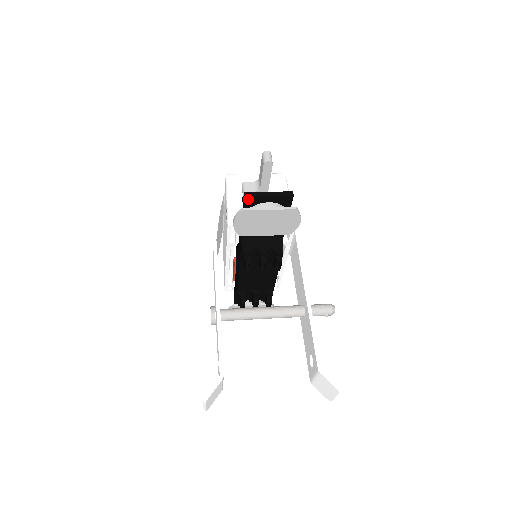
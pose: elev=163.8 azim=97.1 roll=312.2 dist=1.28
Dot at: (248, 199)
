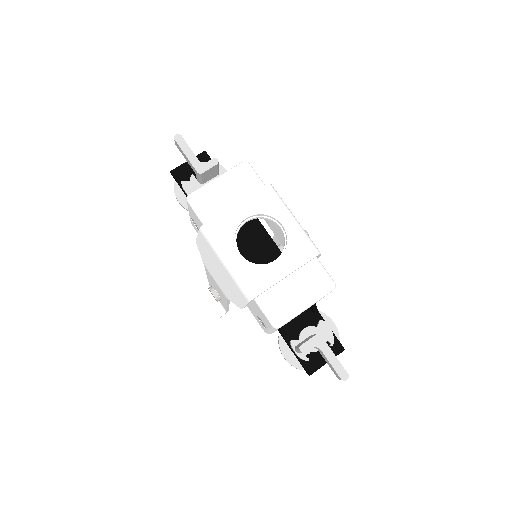
Dot at: (309, 370)
